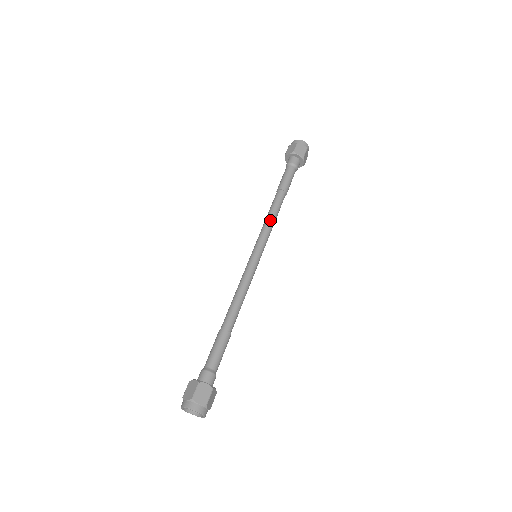
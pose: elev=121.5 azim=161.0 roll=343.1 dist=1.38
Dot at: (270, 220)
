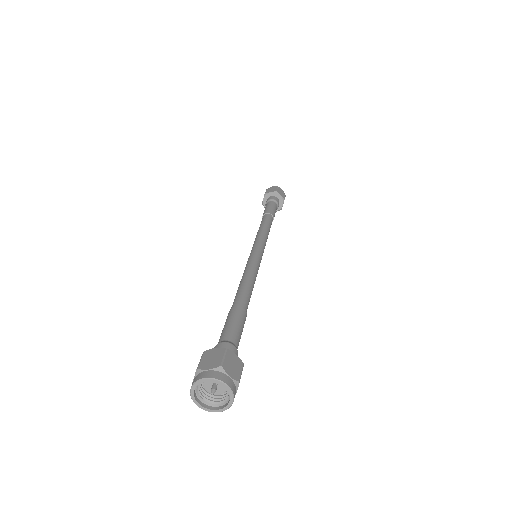
Dot at: (266, 231)
